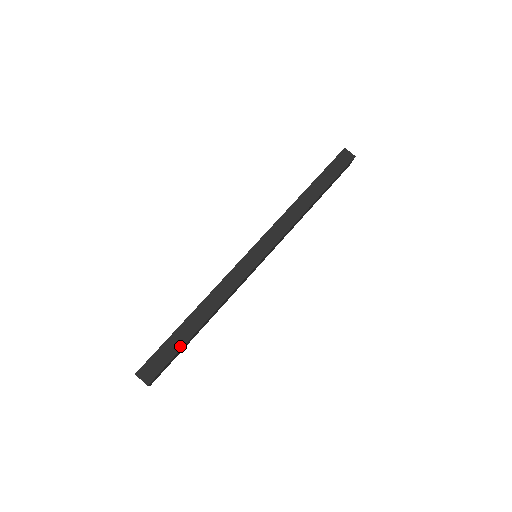
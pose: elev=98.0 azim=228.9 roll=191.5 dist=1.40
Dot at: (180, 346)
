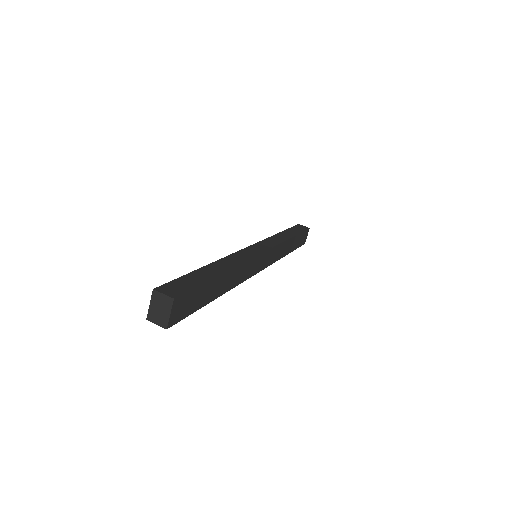
Dot at: (205, 280)
